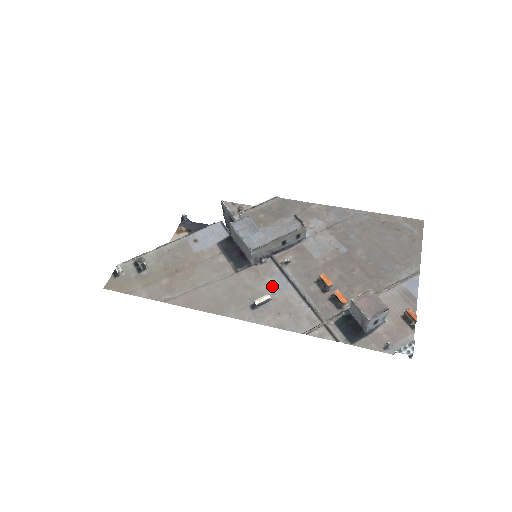
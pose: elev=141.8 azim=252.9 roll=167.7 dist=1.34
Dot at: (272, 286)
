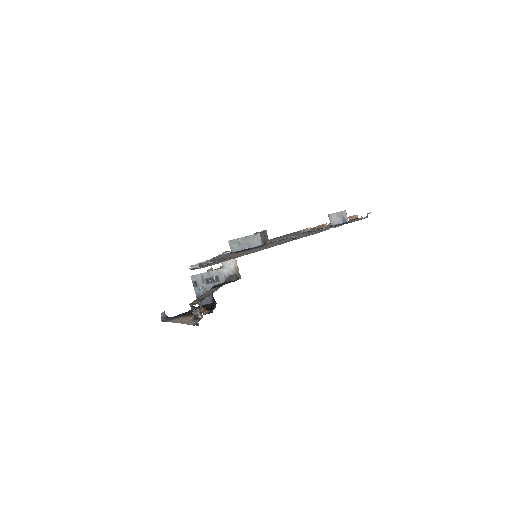
Dot at: occluded
